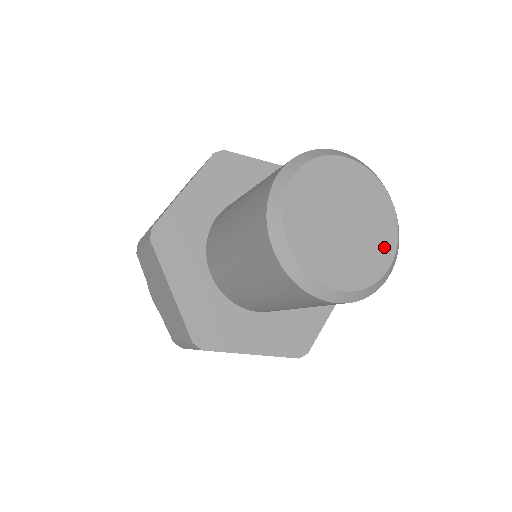
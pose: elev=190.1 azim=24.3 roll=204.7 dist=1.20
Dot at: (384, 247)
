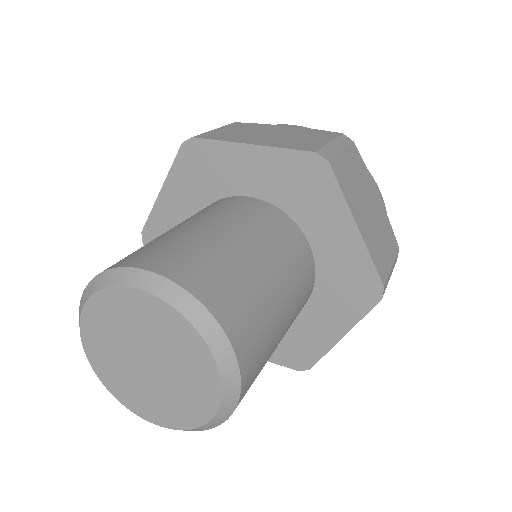
Dot at: (201, 398)
